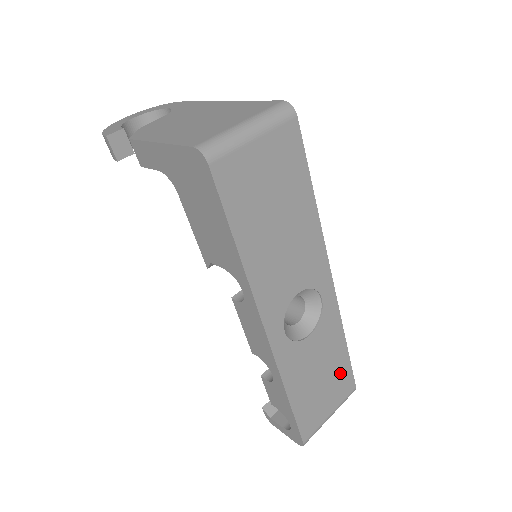
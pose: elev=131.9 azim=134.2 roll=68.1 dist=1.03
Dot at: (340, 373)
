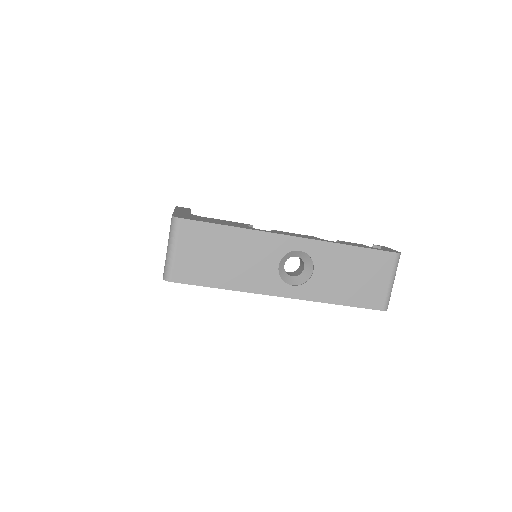
Dot at: (368, 261)
